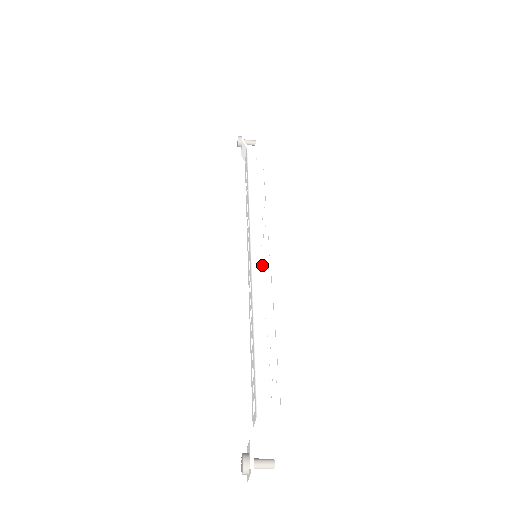
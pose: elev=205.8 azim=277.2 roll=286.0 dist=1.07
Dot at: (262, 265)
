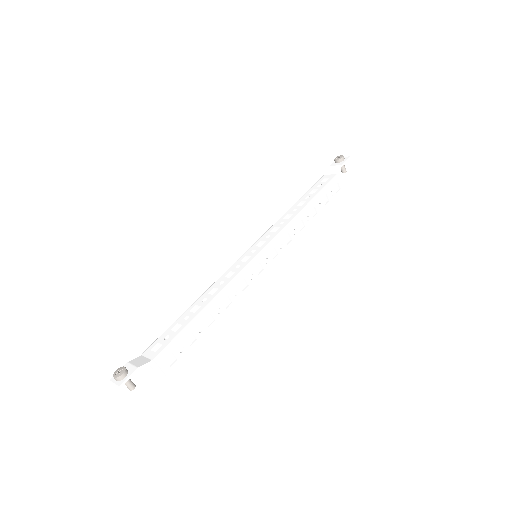
Dot at: (253, 272)
